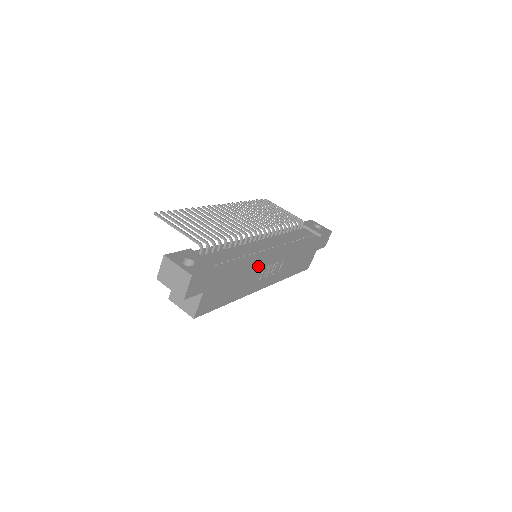
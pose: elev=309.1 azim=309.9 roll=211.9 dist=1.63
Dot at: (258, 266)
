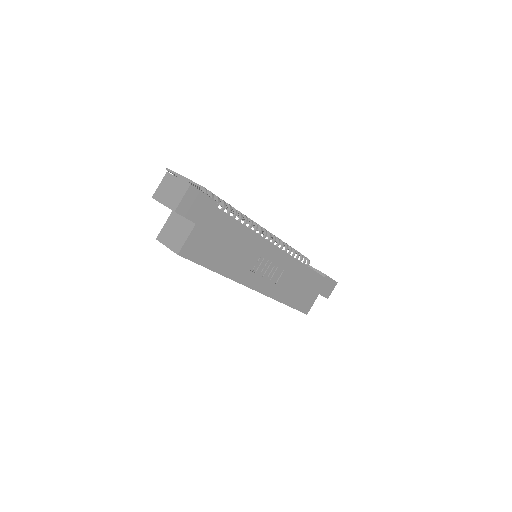
Dot at: (257, 249)
